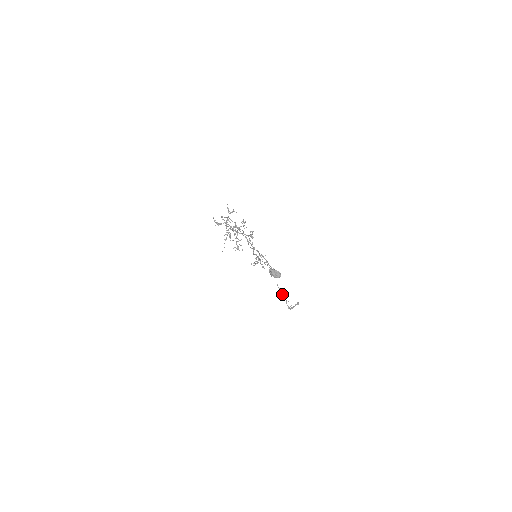
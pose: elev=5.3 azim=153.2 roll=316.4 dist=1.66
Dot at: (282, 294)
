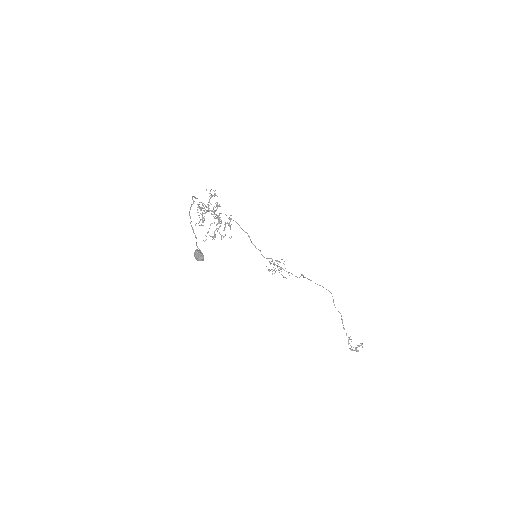
Dot at: (344, 329)
